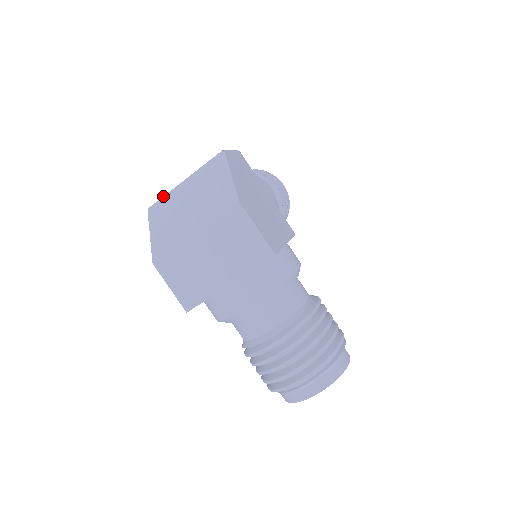
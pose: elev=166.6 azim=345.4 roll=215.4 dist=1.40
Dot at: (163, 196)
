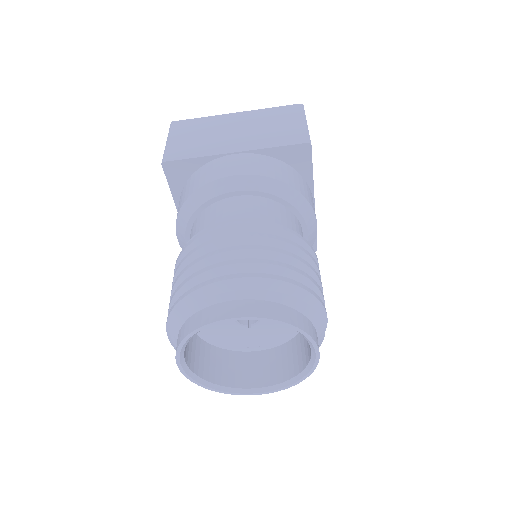
Dot at: occluded
